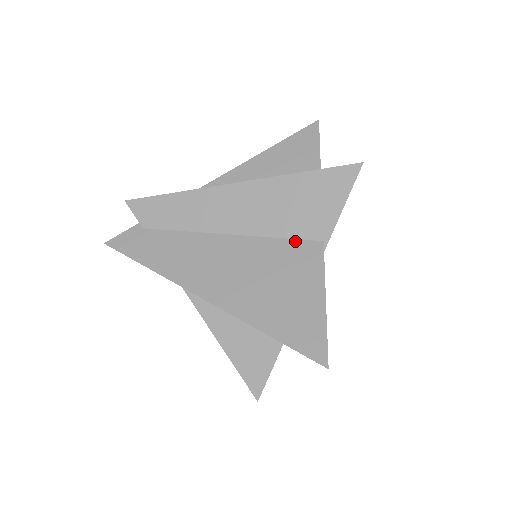
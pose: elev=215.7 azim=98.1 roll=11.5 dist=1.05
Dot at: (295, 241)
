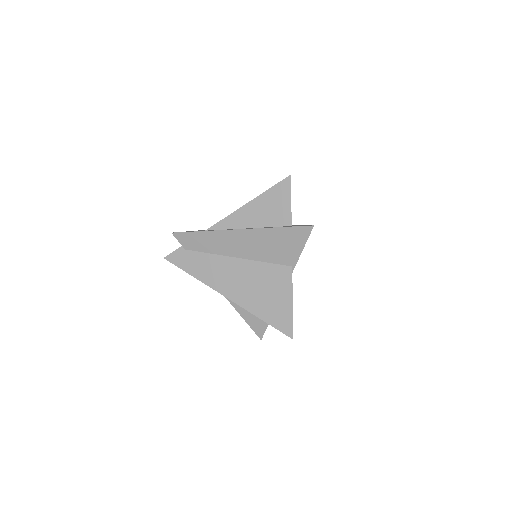
Dot at: (276, 265)
